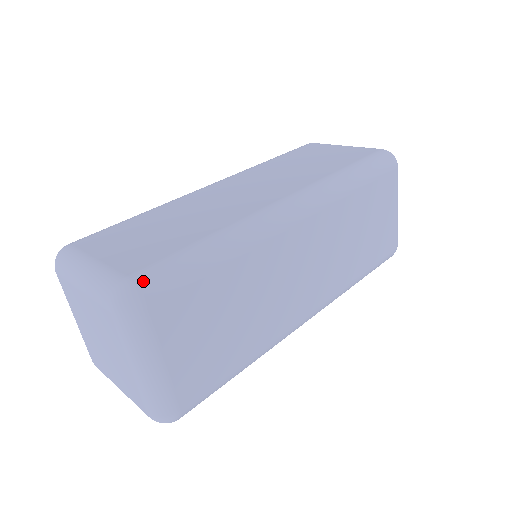
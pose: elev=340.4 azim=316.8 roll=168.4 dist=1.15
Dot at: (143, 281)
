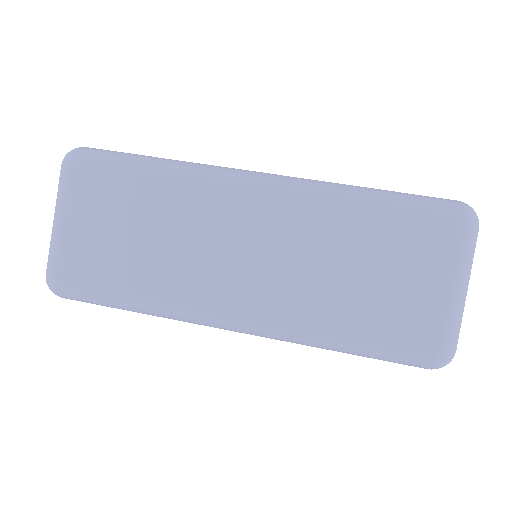
Dot at: (87, 150)
